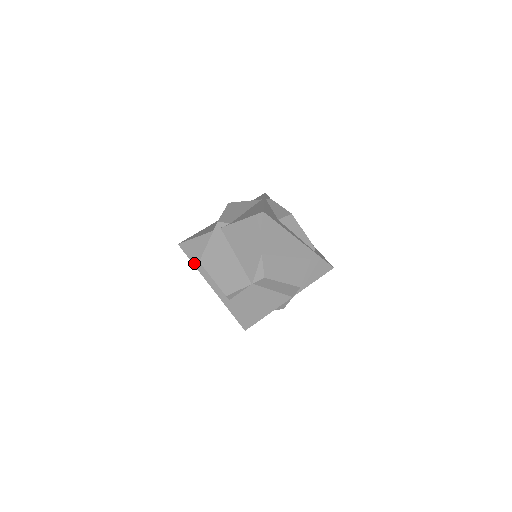
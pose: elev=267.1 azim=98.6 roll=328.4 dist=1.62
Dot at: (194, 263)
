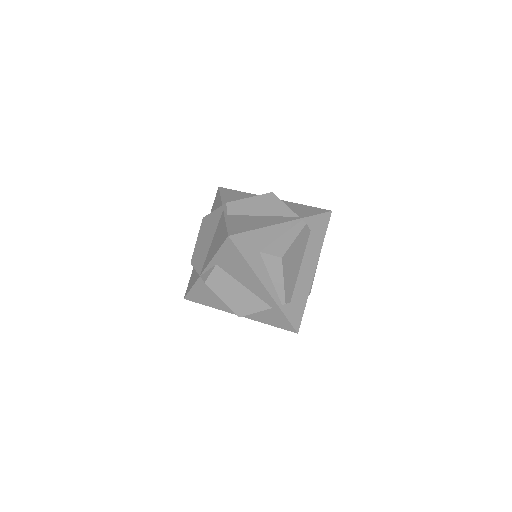
Dot at: occluded
